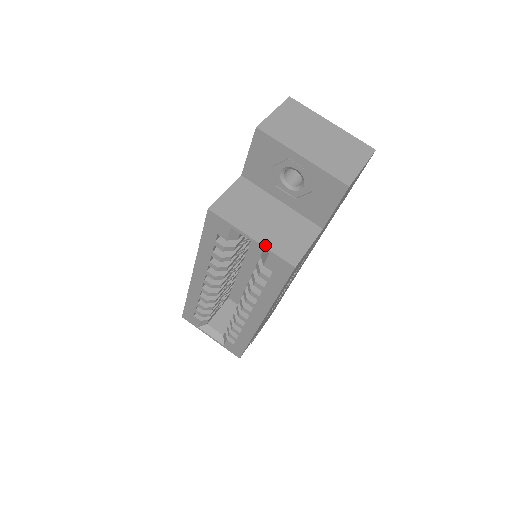
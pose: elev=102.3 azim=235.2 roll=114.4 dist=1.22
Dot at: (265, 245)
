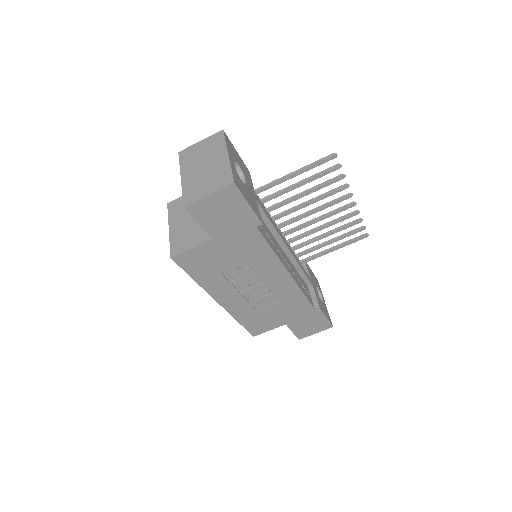
Dot at: (171, 237)
